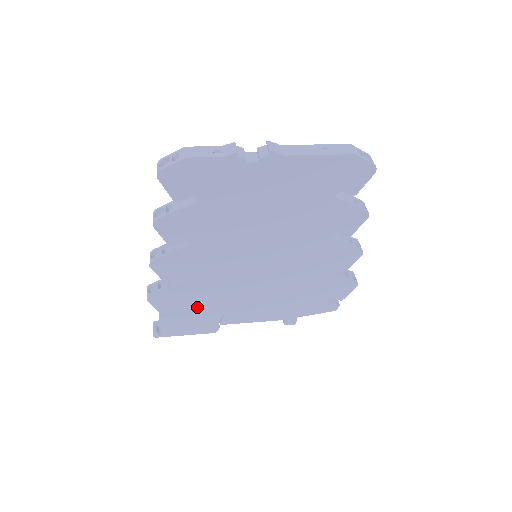
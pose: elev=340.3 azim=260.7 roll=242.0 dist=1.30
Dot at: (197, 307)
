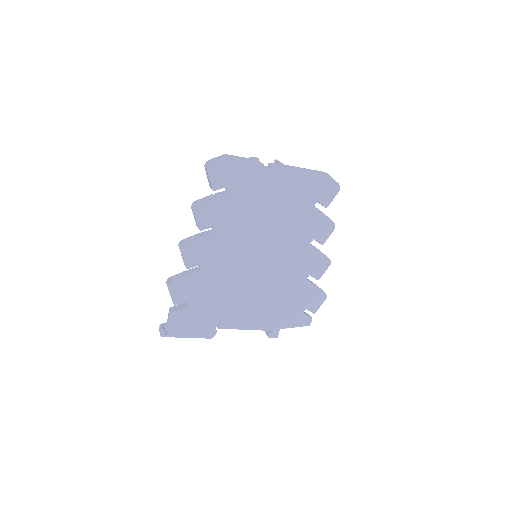
Dot at: (204, 302)
